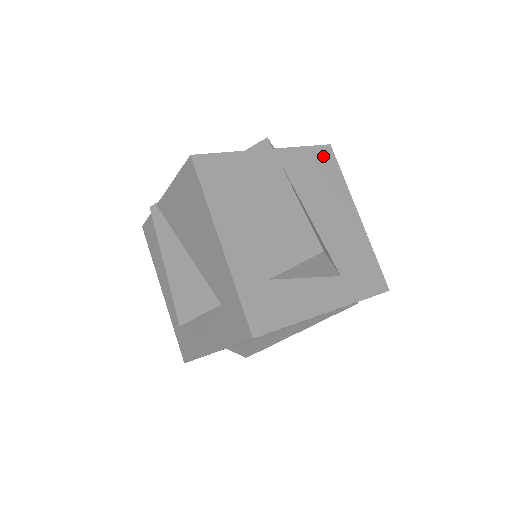
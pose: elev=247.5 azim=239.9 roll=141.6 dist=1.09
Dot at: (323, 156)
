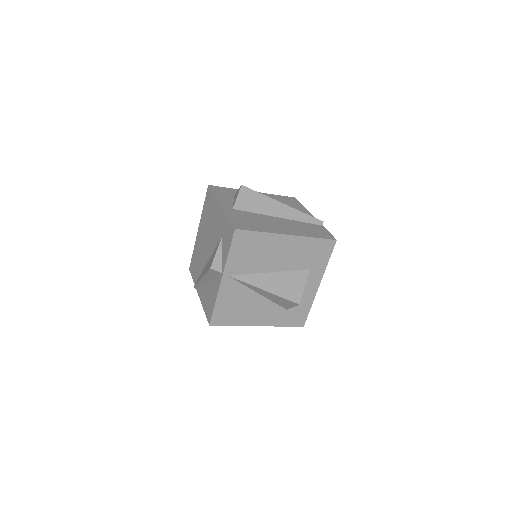
Dot at: (241, 241)
